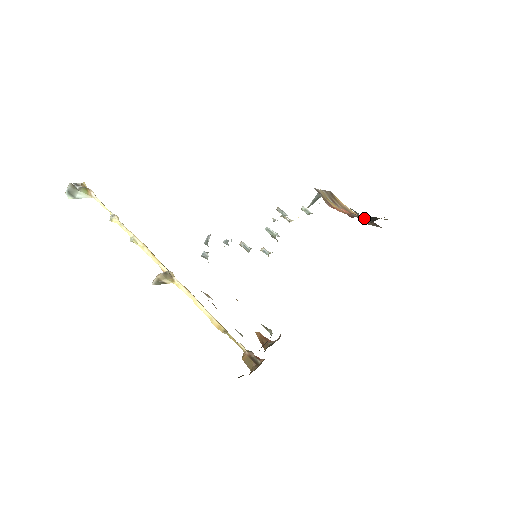
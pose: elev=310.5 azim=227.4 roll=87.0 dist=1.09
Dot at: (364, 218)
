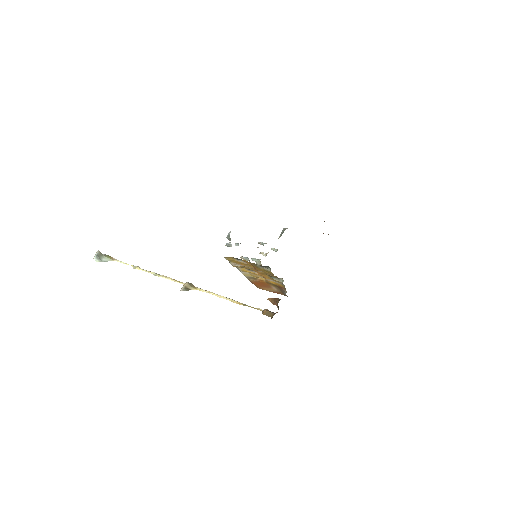
Dot at: occluded
